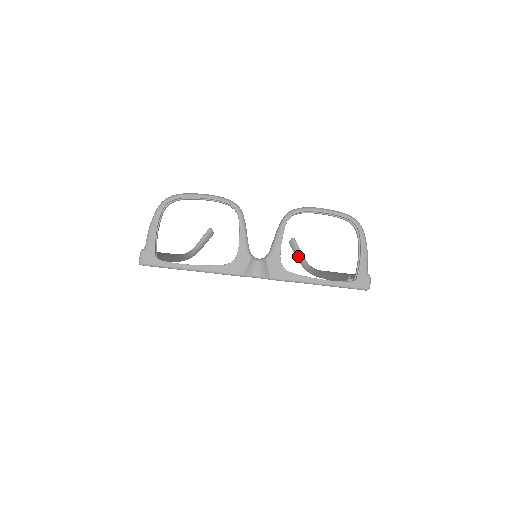
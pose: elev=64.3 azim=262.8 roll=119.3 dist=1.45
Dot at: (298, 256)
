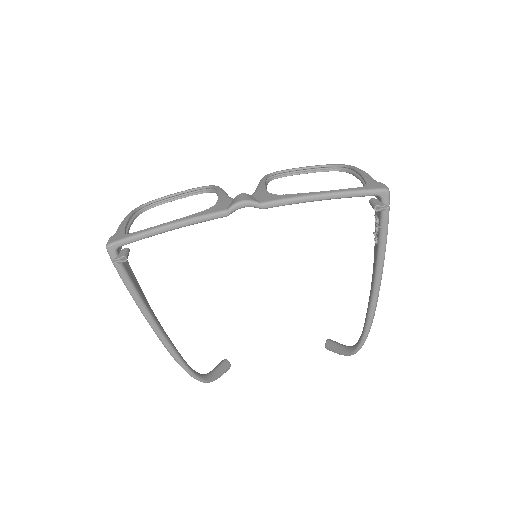
Dot at: (340, 349)
